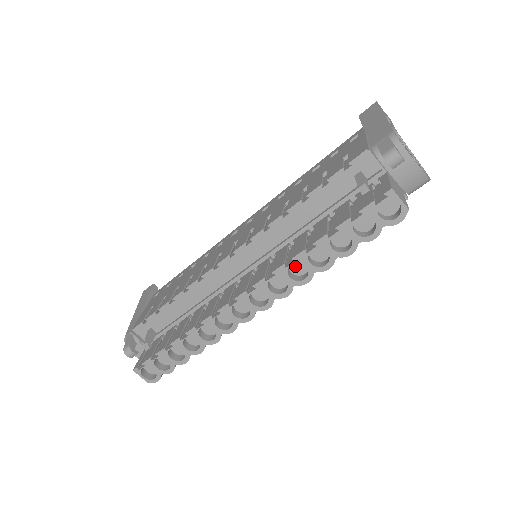
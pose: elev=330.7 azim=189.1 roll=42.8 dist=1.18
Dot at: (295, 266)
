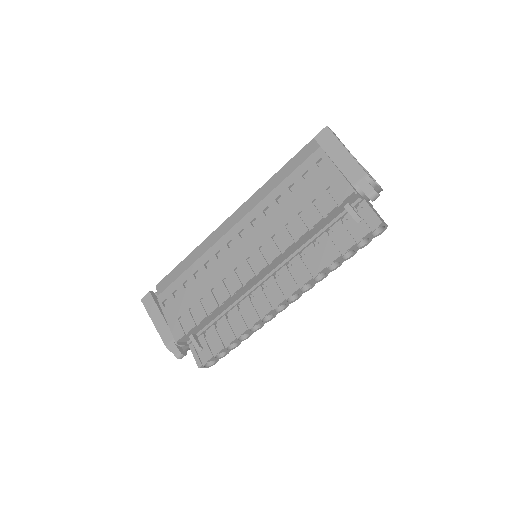
Dot at: occluded
